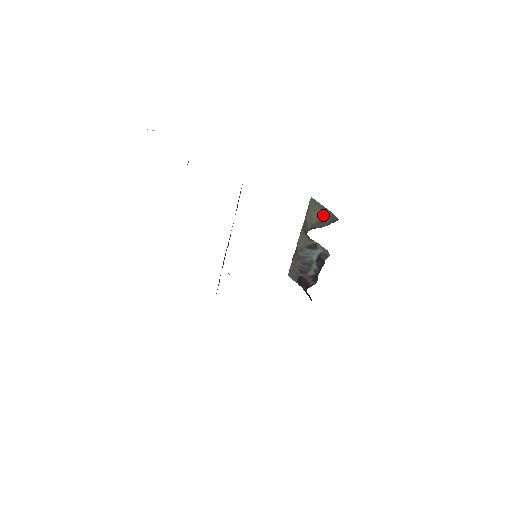
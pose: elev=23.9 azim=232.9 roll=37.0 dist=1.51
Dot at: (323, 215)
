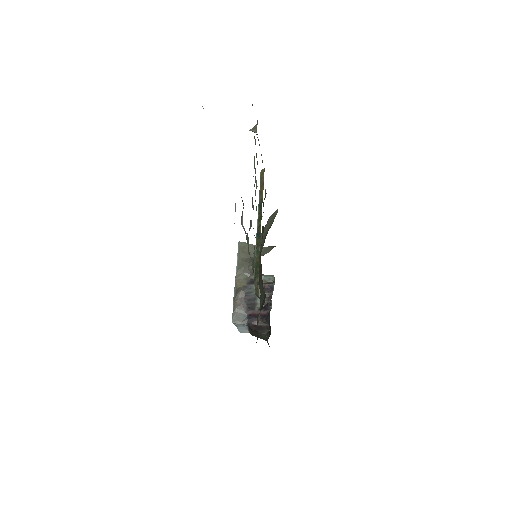
Dot at: occluded
